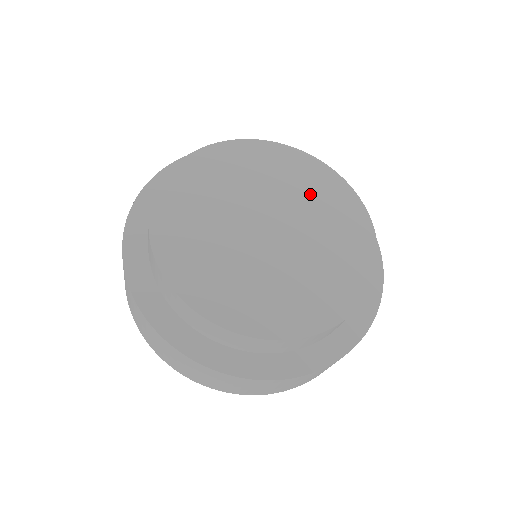
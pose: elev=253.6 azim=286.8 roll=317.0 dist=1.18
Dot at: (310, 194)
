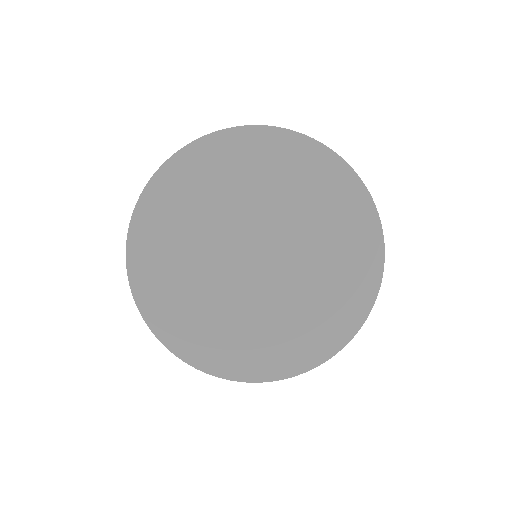
Dot at: (310, 220)
